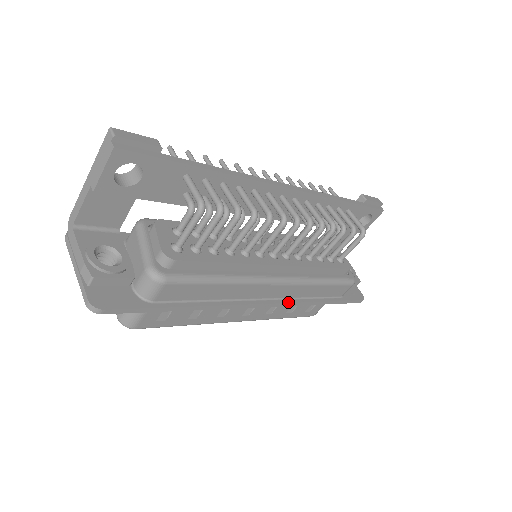
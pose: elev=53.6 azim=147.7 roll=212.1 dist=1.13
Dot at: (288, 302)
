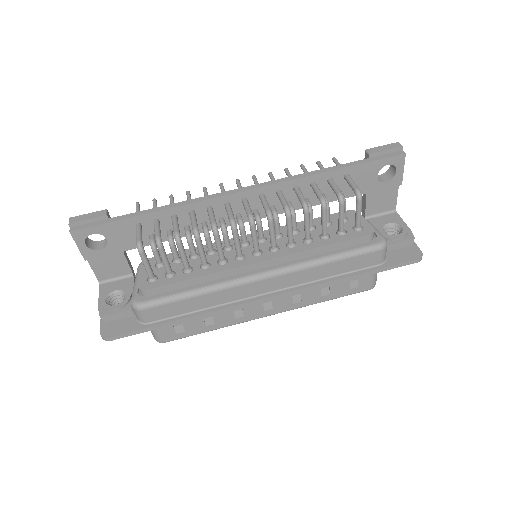
Dot at: (295, 290)
